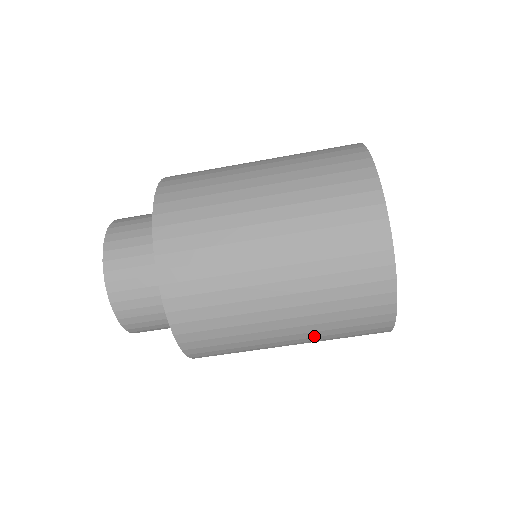
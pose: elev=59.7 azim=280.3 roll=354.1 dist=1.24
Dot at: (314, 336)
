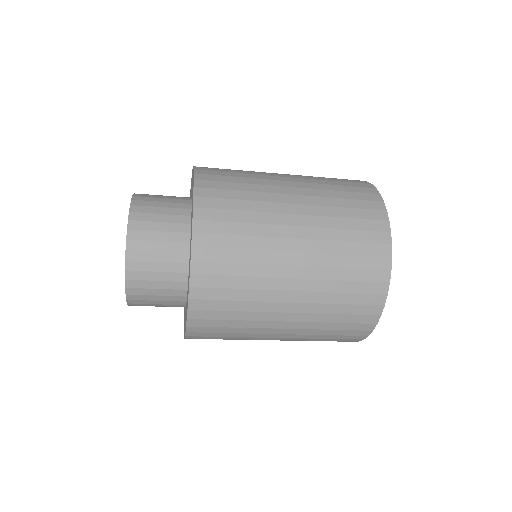
Dot at: occluded
